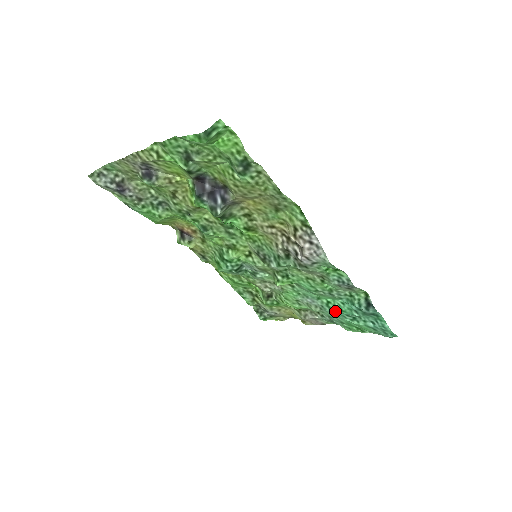
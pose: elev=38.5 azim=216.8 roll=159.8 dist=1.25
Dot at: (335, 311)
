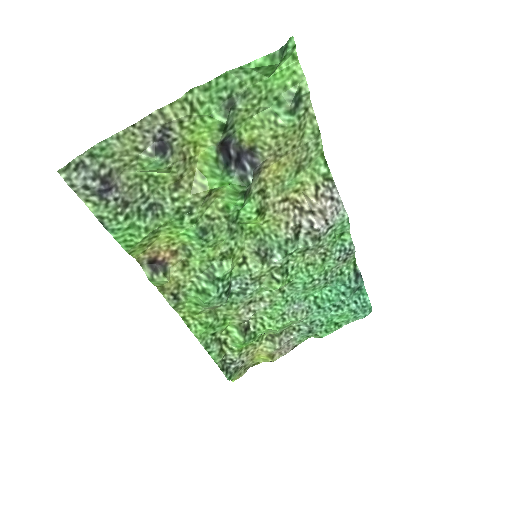
Dot at: (323, 306)
